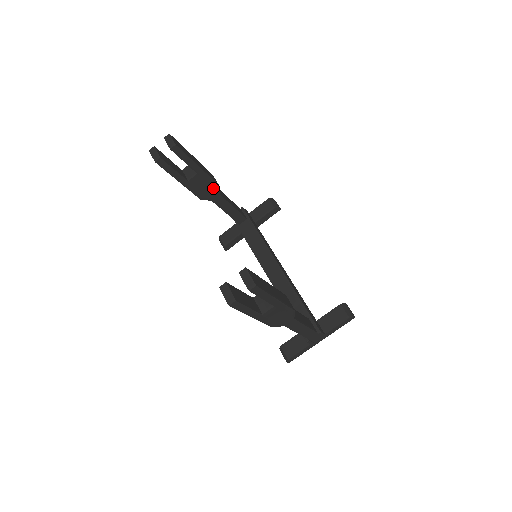
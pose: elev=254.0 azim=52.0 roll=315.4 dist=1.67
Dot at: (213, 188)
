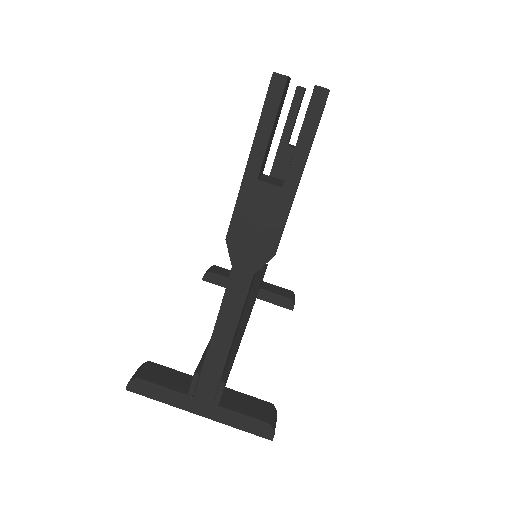
Dot at: occluded
